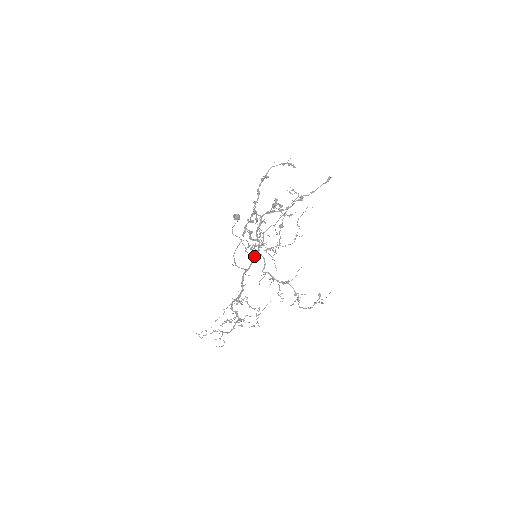
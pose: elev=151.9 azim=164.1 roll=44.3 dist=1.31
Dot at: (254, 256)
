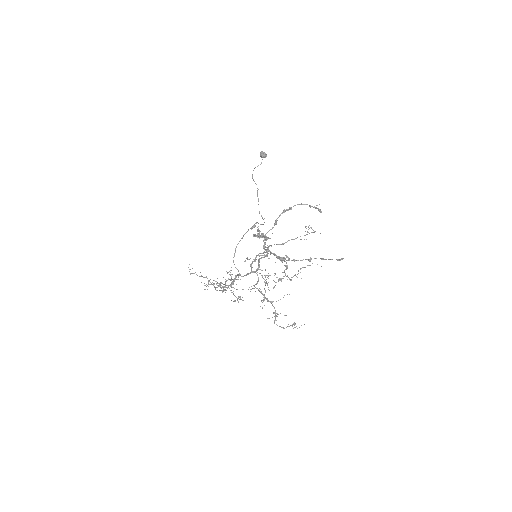
Dot at: (250, 273)
